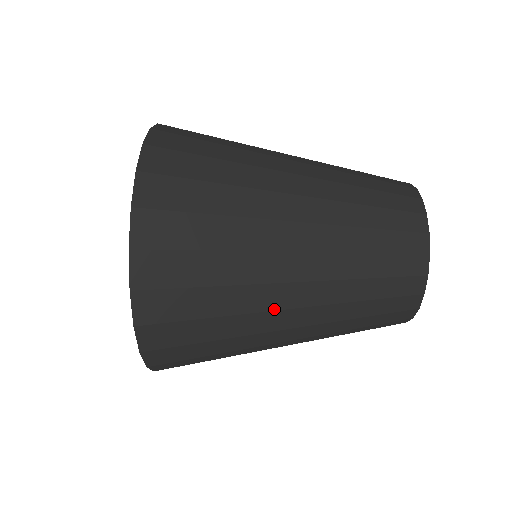
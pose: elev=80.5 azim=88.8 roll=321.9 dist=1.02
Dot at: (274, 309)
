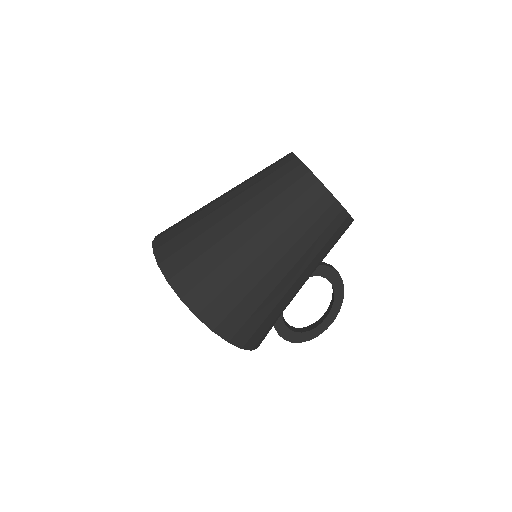
Dot at: (232, 230)
